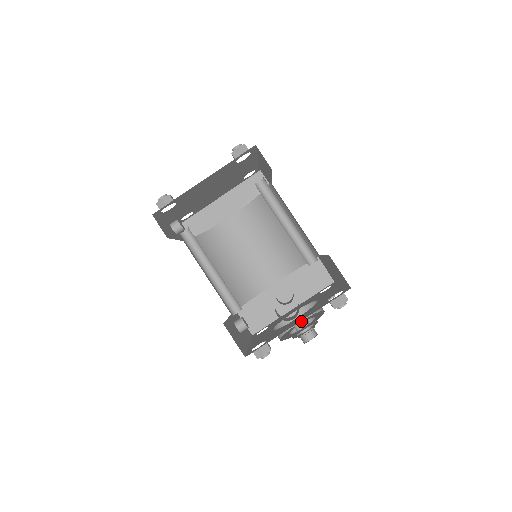
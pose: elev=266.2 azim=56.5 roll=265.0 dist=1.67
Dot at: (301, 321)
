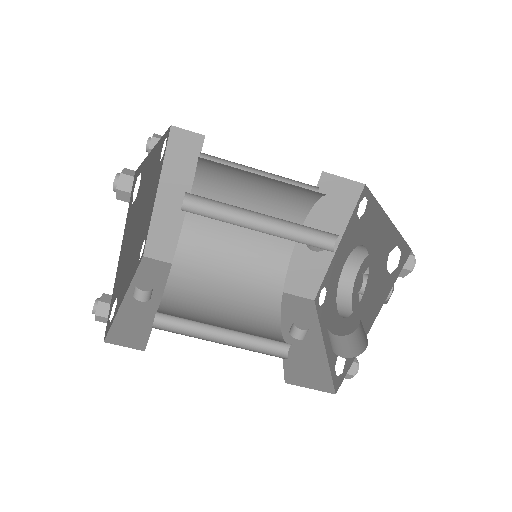
Dot at: (364, 287)
